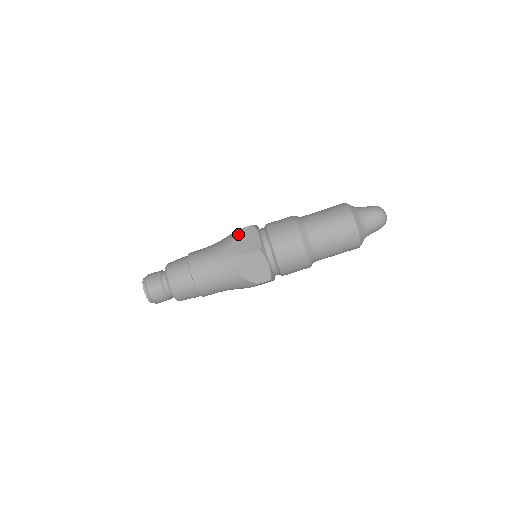
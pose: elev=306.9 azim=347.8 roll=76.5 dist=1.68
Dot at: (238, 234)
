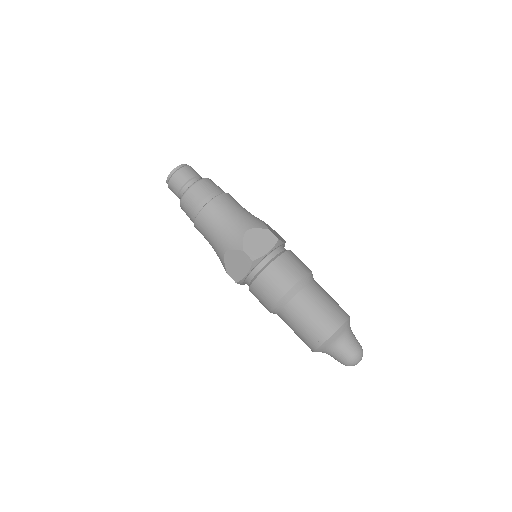
Dot at: (262, 230)
